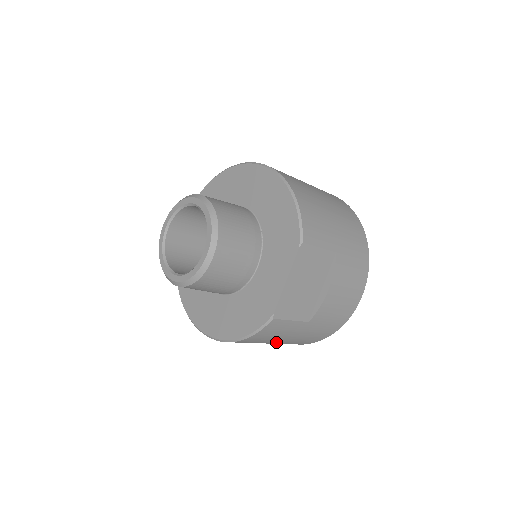
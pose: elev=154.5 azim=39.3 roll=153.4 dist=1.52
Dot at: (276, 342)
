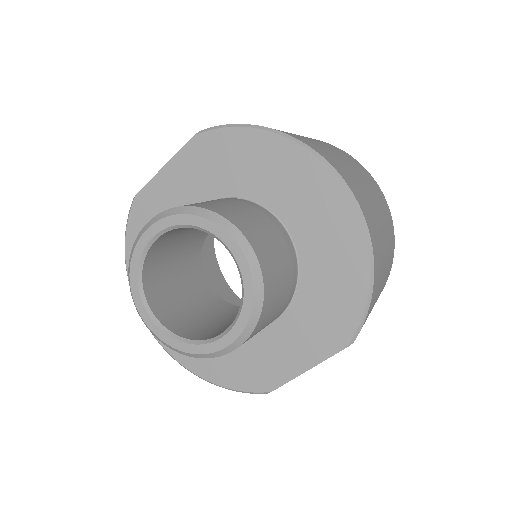
Dot at: occluded
